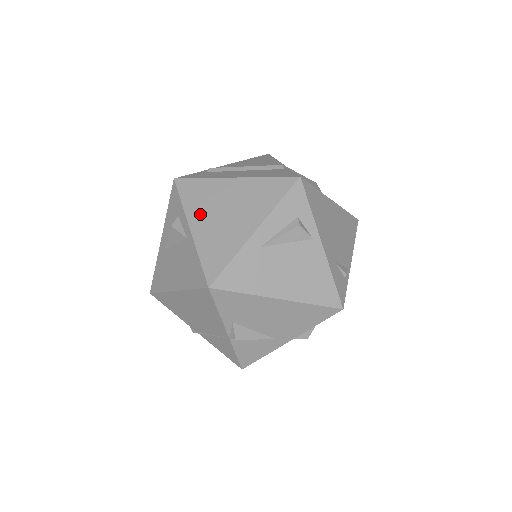
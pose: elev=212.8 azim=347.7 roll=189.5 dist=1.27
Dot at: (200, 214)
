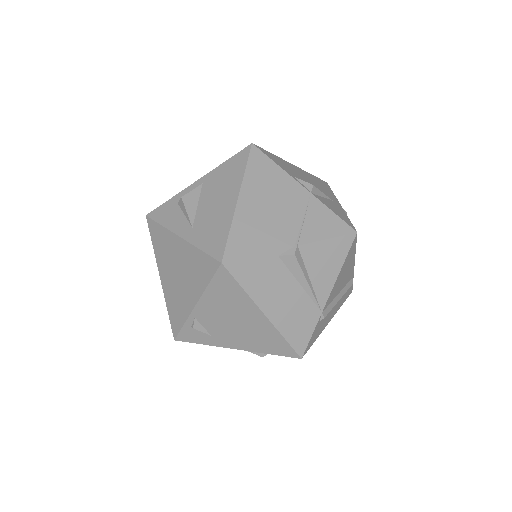
Dot at: occluded
